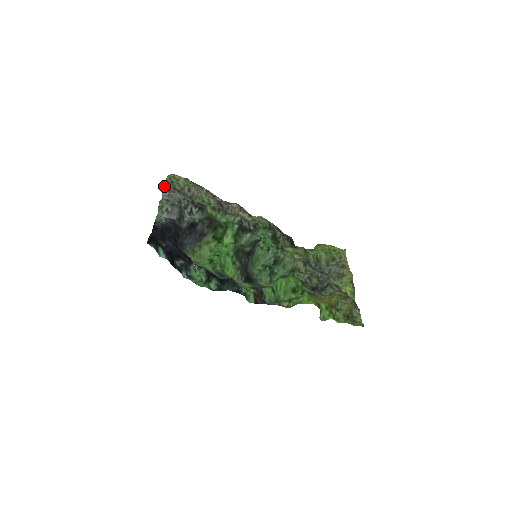
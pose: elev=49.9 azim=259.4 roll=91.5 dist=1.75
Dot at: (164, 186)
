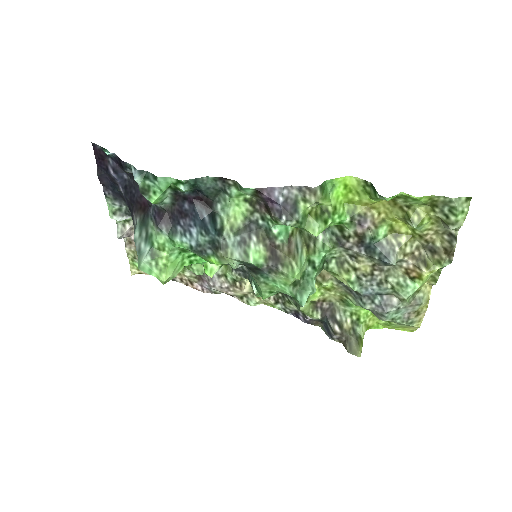
Dot at: (124, 240)
